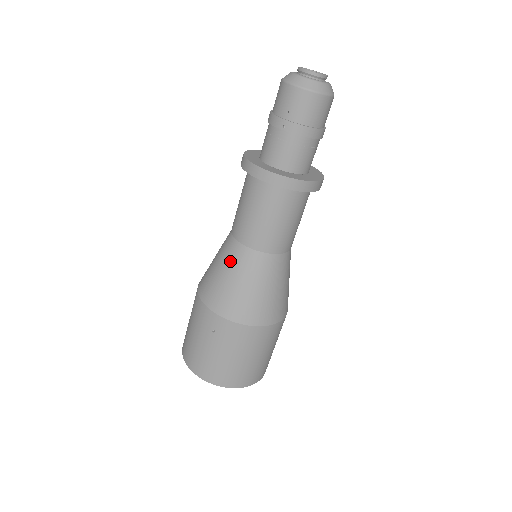
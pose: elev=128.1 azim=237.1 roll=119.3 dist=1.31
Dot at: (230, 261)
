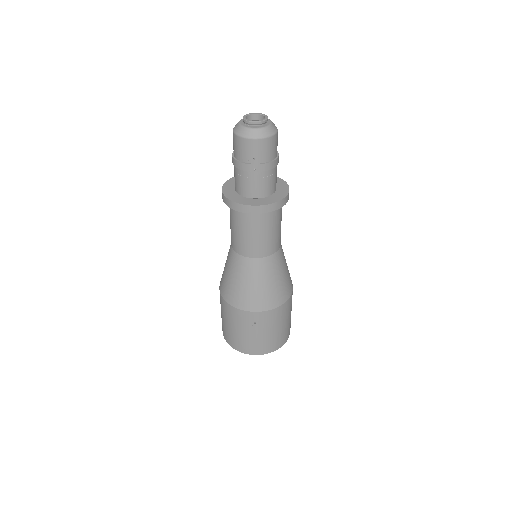
Dot at: (247, 273)
